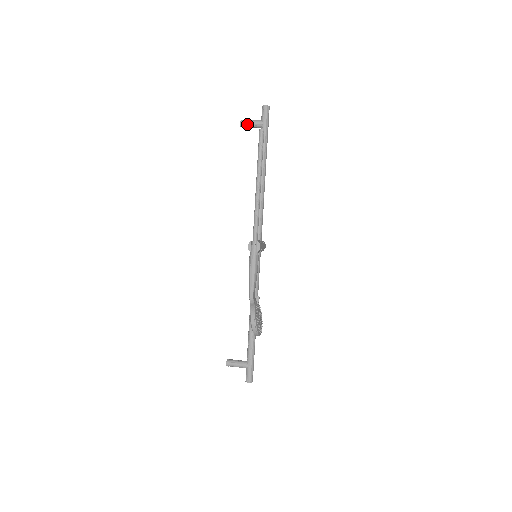
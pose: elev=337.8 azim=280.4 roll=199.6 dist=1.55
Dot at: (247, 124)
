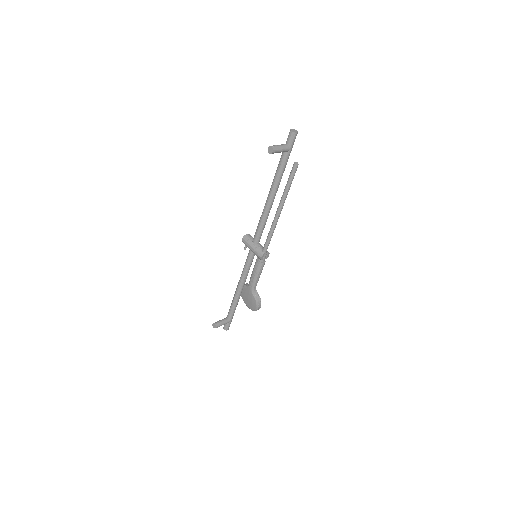
Dot at: (278, 152)
